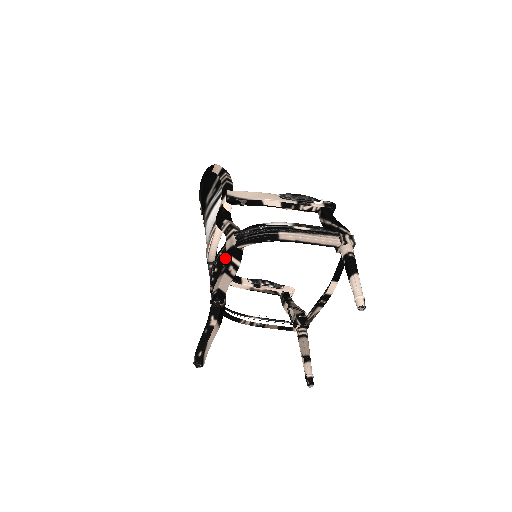
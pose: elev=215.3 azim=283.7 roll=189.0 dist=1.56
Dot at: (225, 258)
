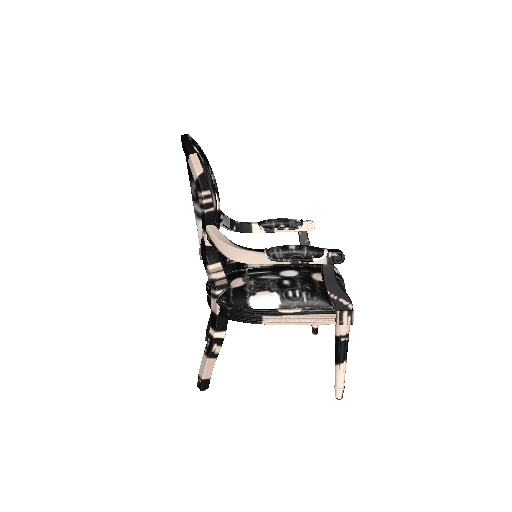
Dot at: occluded
